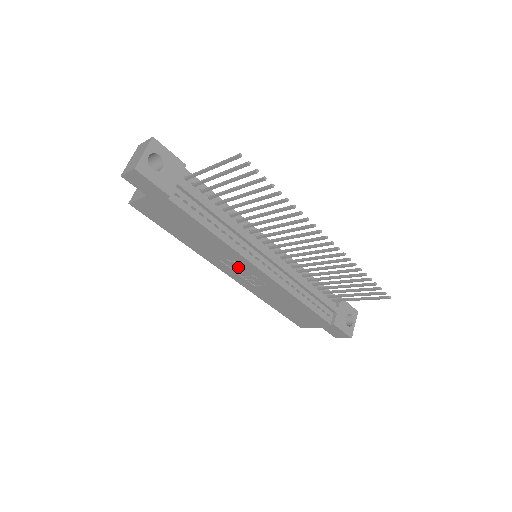
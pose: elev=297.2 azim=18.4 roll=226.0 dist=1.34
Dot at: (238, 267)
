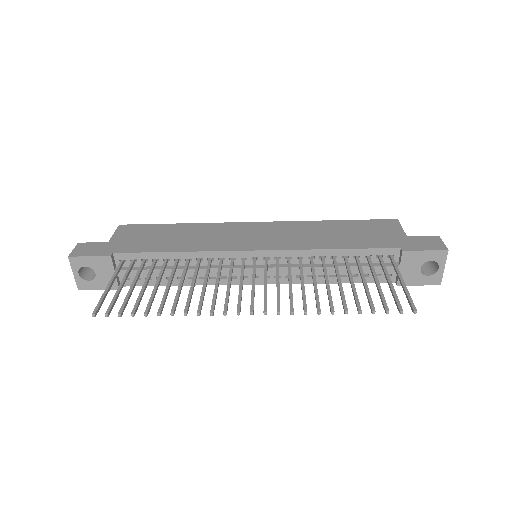
Dot at: occluded
